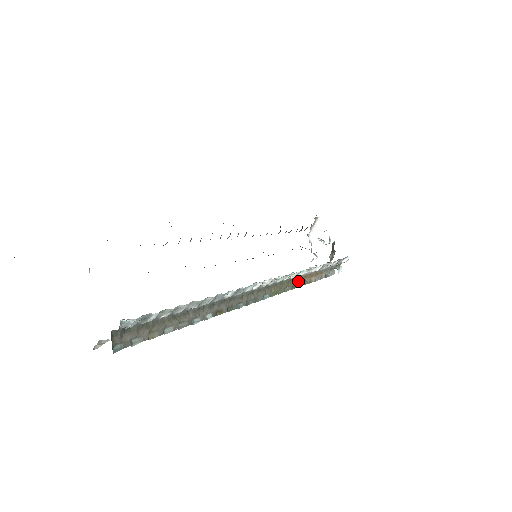
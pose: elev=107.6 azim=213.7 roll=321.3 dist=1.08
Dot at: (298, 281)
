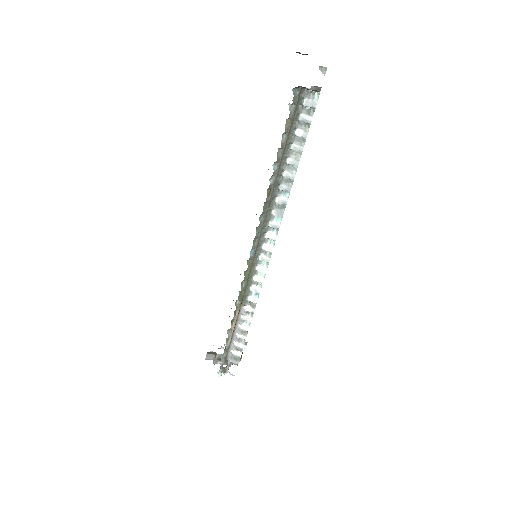
Dot at: (242, 300)
